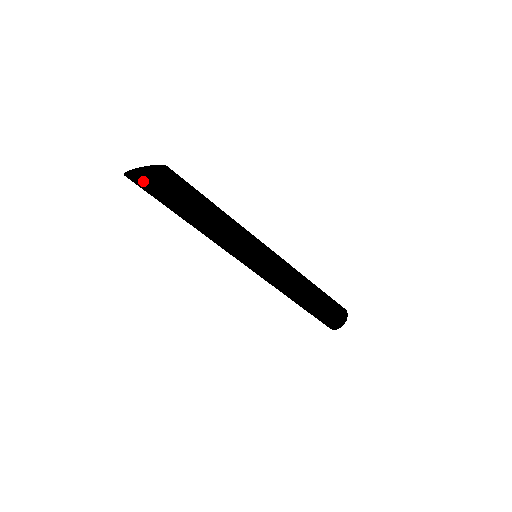
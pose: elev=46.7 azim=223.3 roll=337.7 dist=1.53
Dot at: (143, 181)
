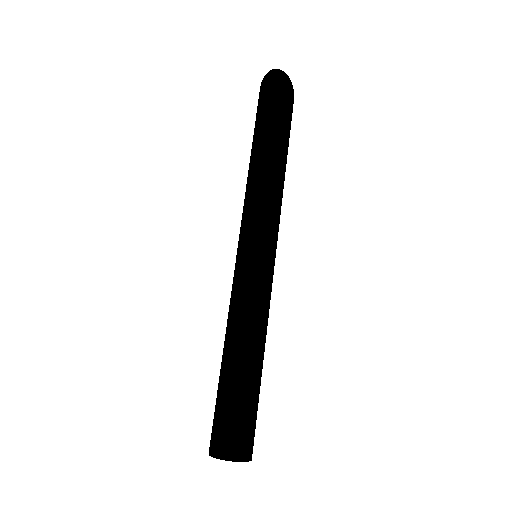
Dot at: (280, 86)
